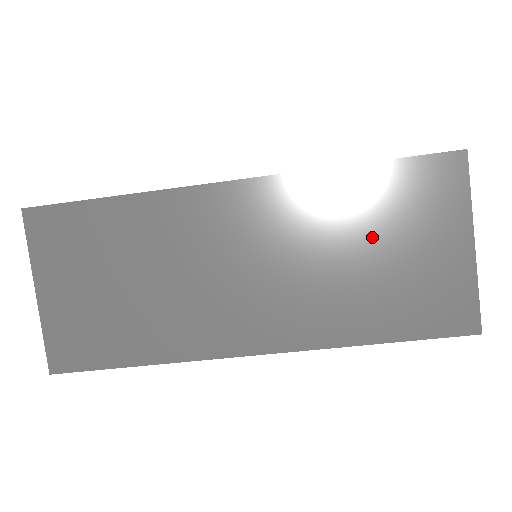
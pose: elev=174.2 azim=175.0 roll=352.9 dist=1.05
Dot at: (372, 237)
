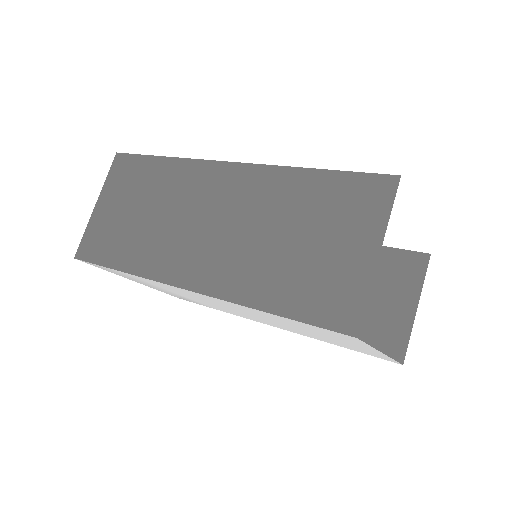
Dot at: (302, 225)
